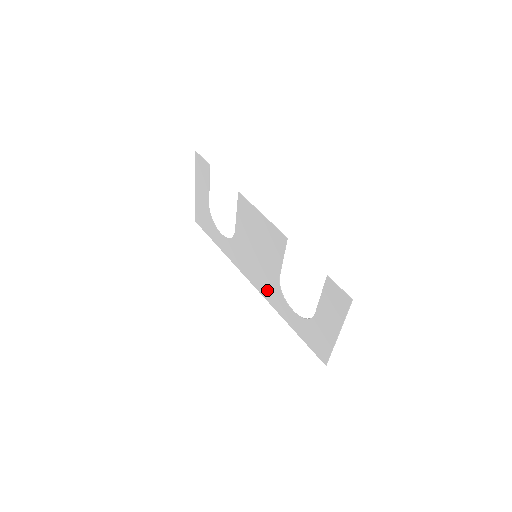
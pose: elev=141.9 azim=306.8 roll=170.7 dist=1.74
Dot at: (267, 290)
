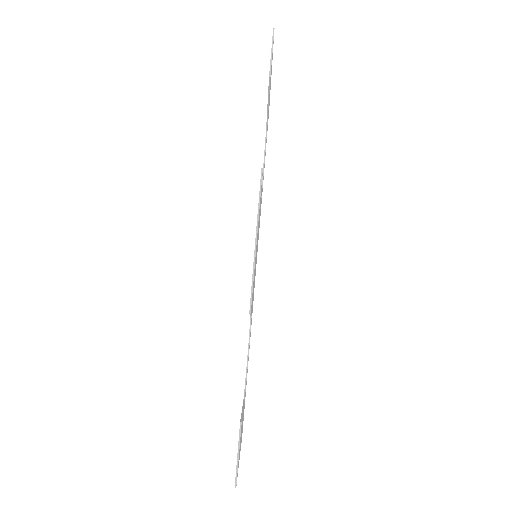
Dot at: occluded
